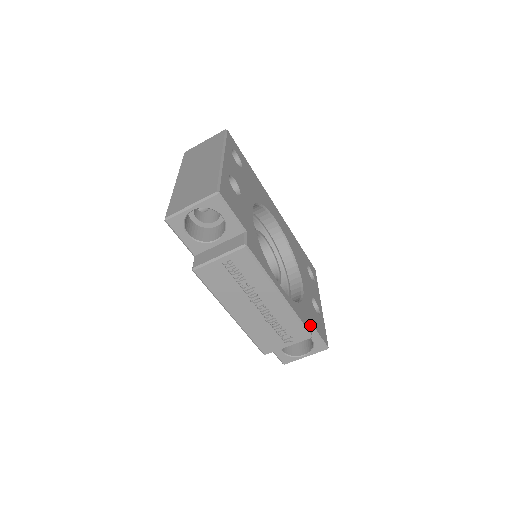
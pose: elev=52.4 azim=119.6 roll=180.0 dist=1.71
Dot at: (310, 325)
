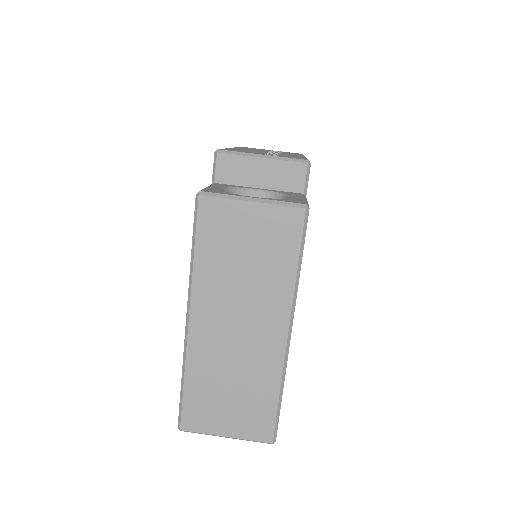
Dot at: (307, 186)
